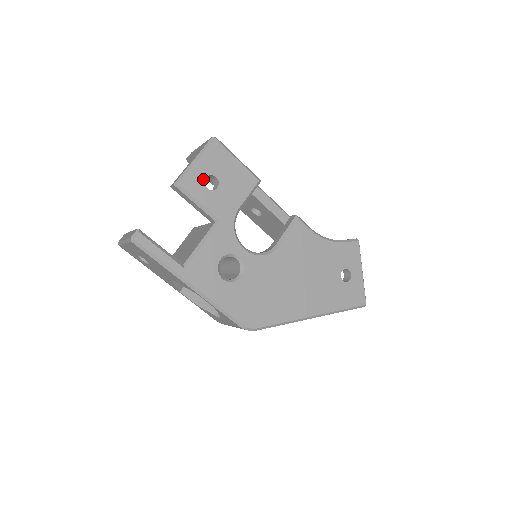
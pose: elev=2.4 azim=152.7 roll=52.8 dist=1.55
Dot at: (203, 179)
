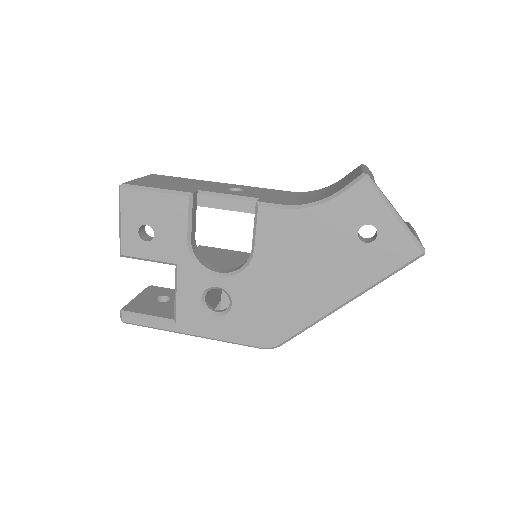
Dot at: (137, 235)
